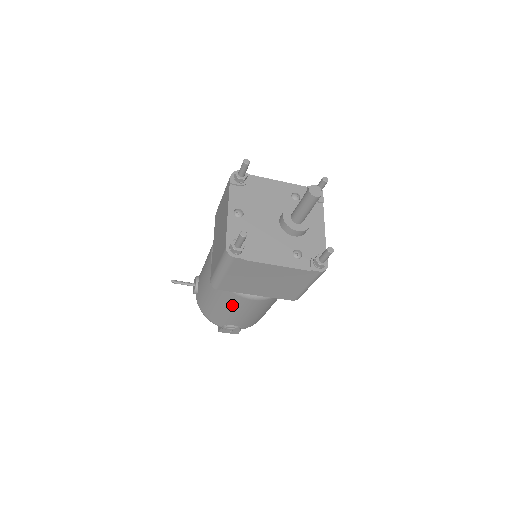
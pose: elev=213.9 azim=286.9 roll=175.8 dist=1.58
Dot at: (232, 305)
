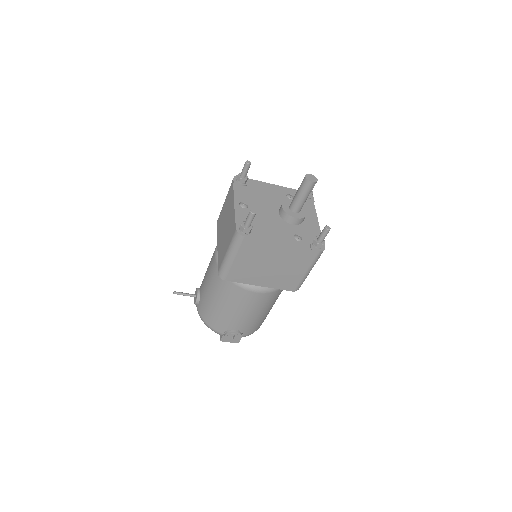
Dot at: (236, 302)
